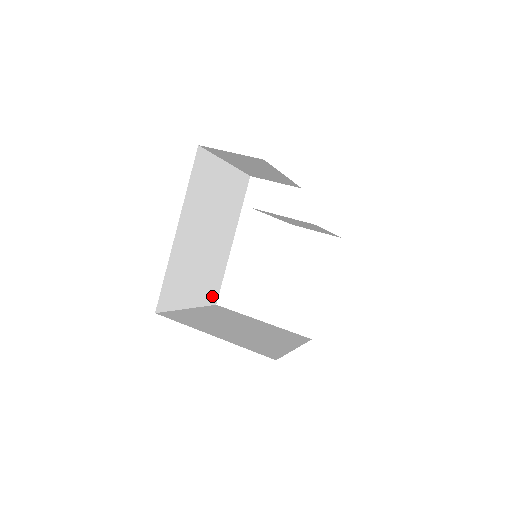
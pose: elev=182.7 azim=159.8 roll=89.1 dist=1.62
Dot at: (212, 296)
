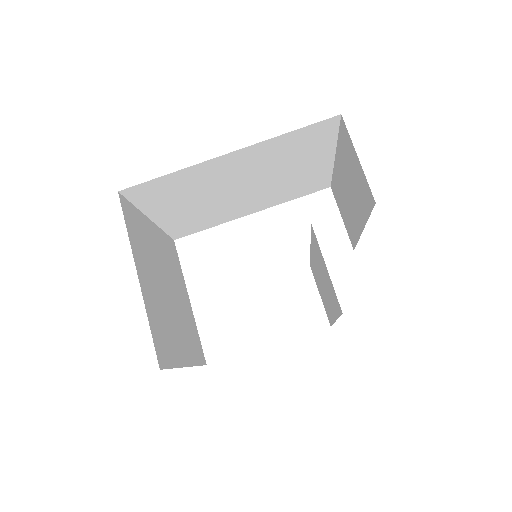
Dot at: (180, 231)
